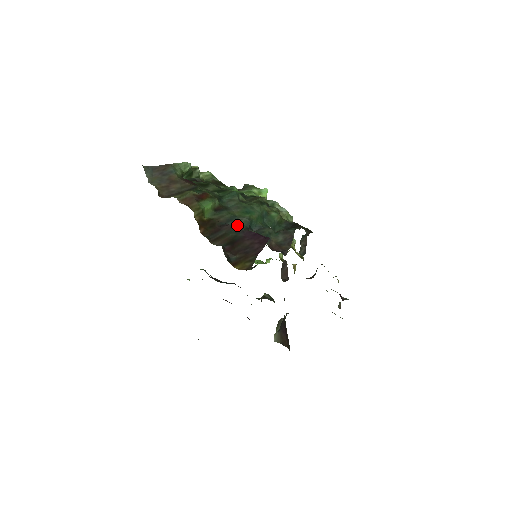
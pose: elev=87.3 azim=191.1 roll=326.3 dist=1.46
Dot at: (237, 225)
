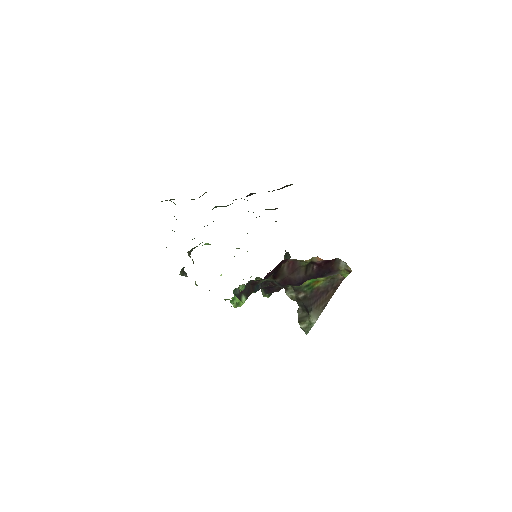
Dot at: (252, 193)
